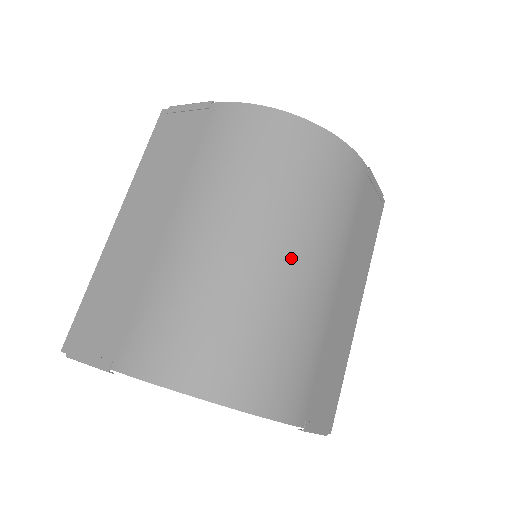
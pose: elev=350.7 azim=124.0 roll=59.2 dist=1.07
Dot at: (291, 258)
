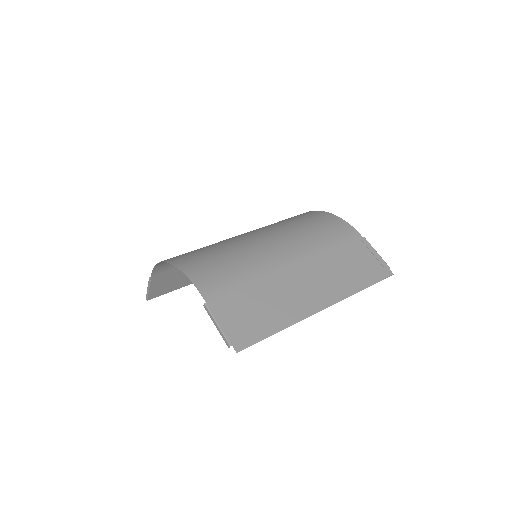
Dot at: (262, 237)
